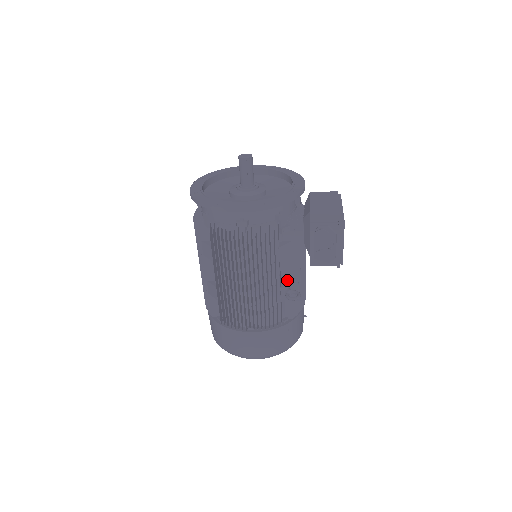
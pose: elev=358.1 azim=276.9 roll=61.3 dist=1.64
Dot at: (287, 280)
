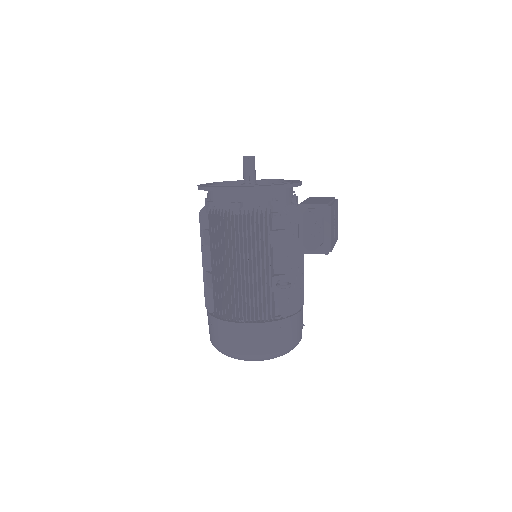
Dot at: (280, 272)
